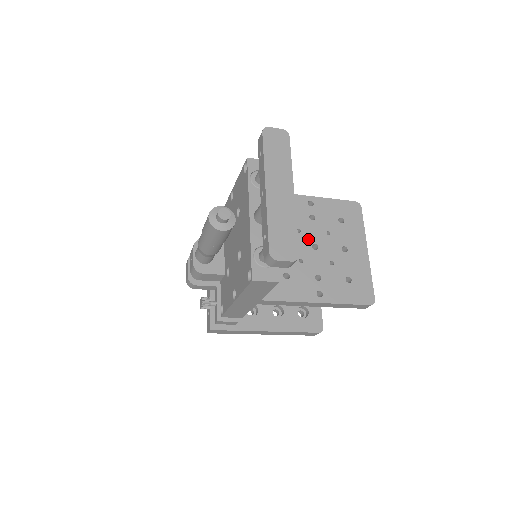
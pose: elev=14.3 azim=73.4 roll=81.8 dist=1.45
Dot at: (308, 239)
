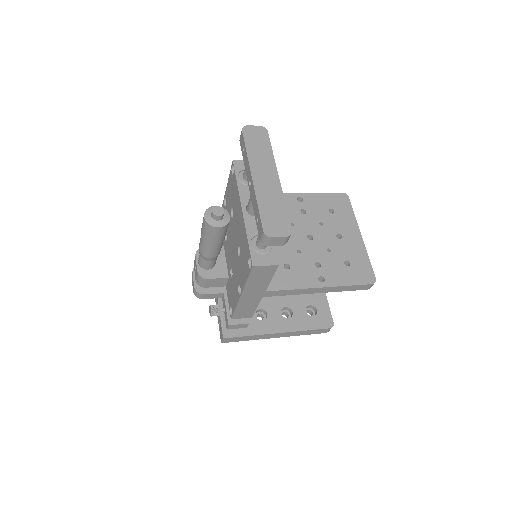
Dot at: (302, 231)
